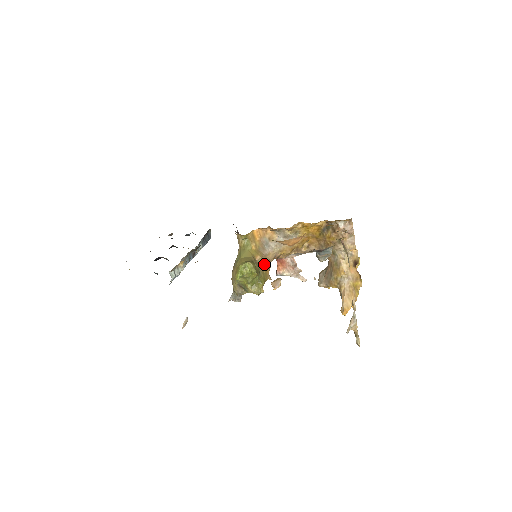
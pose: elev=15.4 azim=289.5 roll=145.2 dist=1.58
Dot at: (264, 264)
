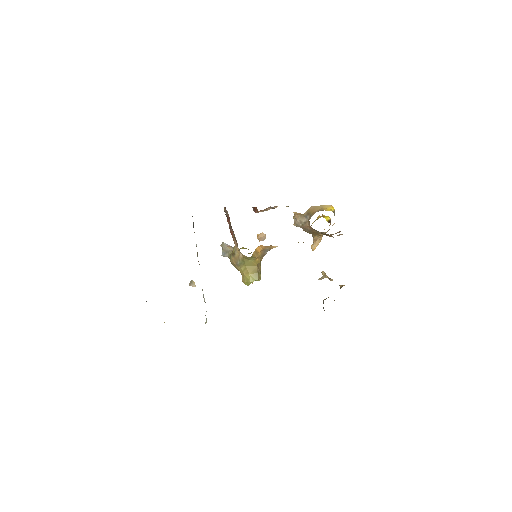
Dot at: occluded
